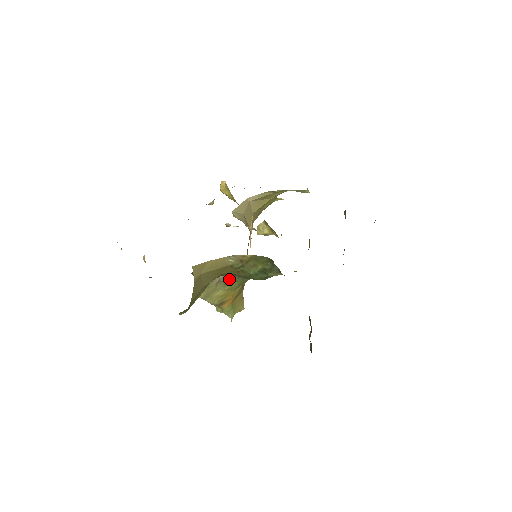
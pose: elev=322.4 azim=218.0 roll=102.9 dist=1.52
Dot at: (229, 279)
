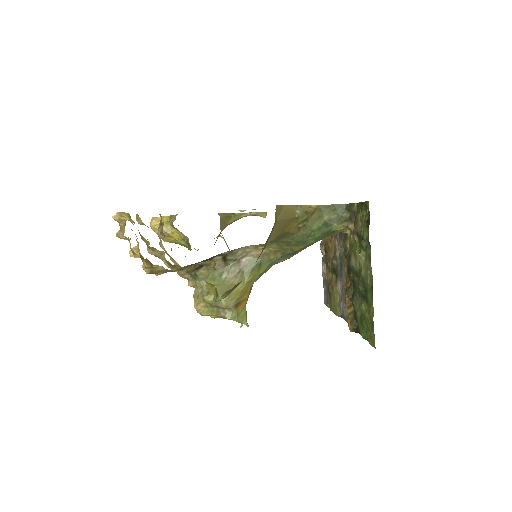
Dot at: (255, 264)
